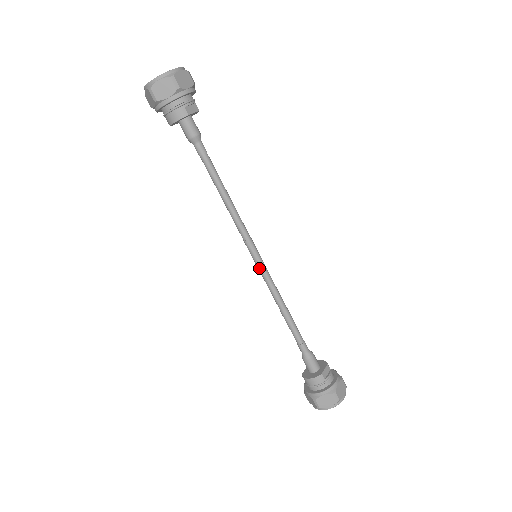
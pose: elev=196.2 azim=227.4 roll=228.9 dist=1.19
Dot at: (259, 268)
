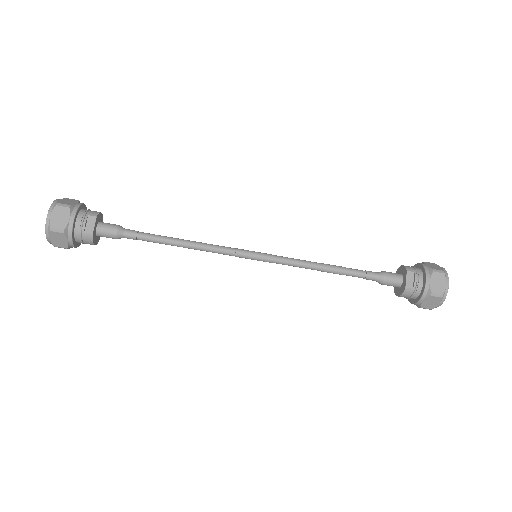
Dot at: occluded
